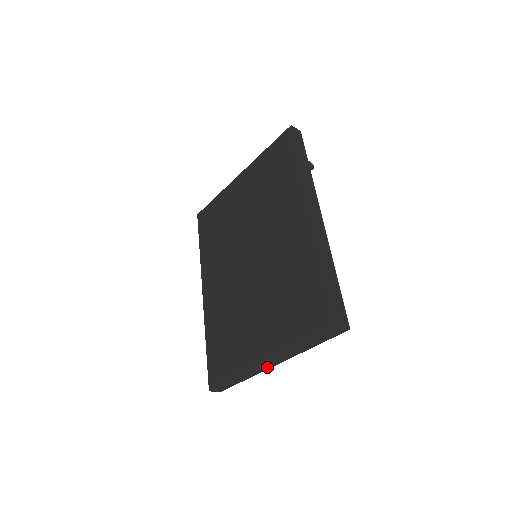
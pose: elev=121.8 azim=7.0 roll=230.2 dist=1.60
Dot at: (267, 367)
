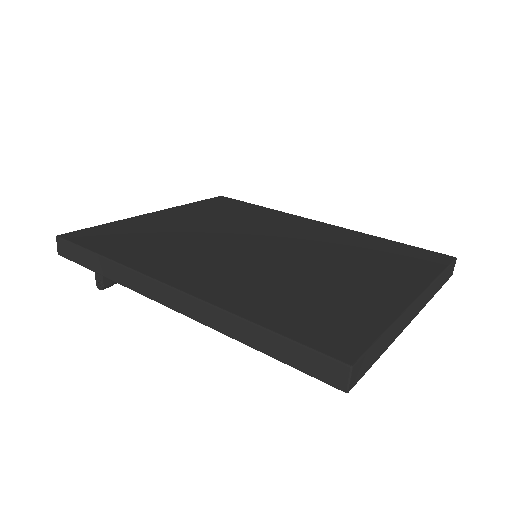
Dot at: (410, 317)
